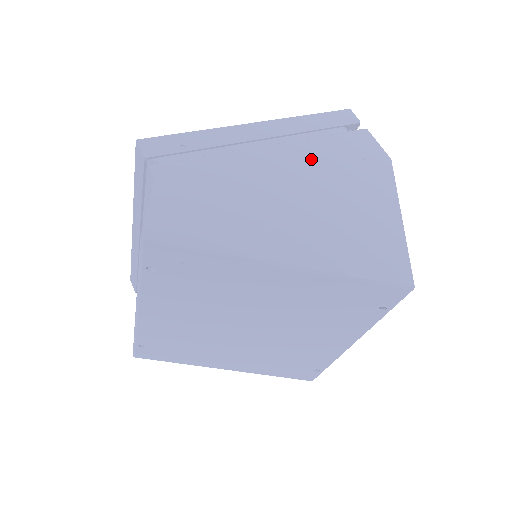
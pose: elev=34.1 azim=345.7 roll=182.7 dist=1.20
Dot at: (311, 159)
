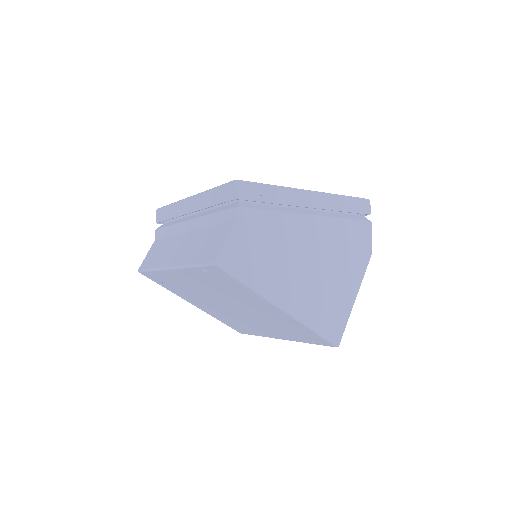
Dot at: (329, 236)
